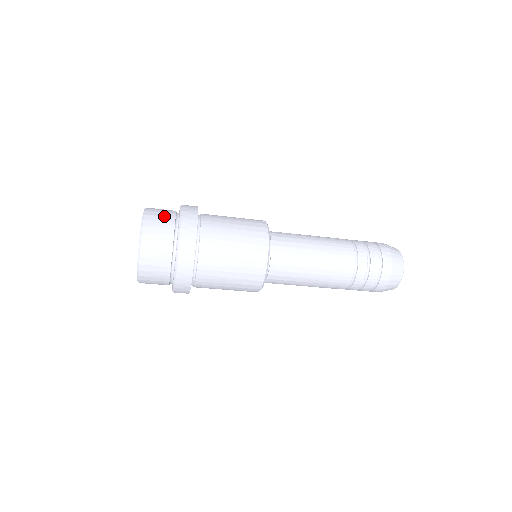
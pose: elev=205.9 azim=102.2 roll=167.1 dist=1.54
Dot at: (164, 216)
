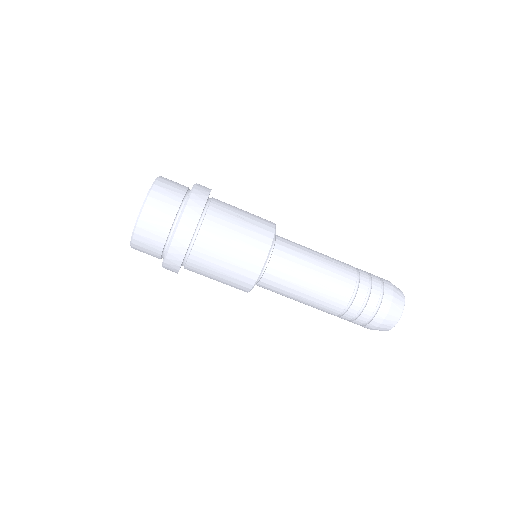
Dot at: occluded
